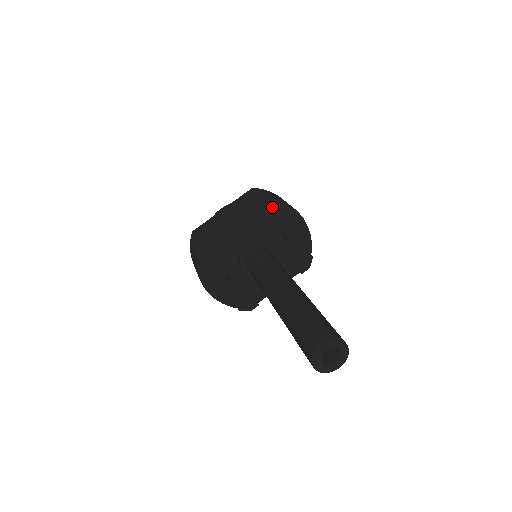
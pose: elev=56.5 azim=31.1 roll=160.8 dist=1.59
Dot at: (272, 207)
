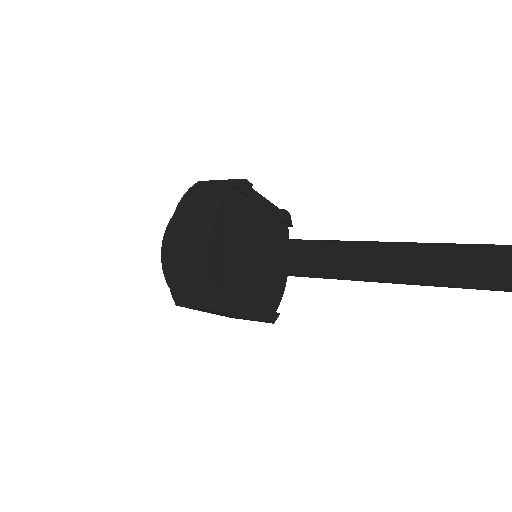
Dot at: (284, 230)
